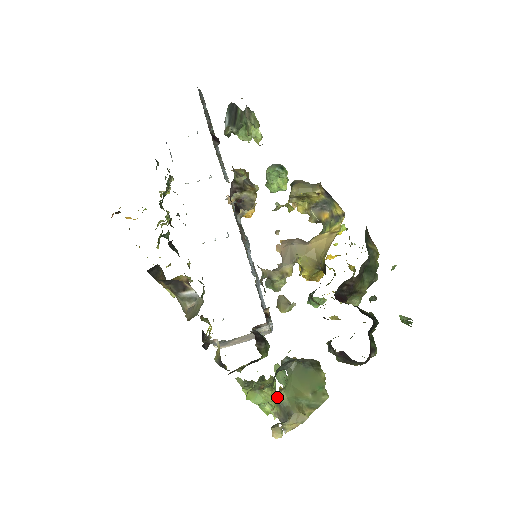
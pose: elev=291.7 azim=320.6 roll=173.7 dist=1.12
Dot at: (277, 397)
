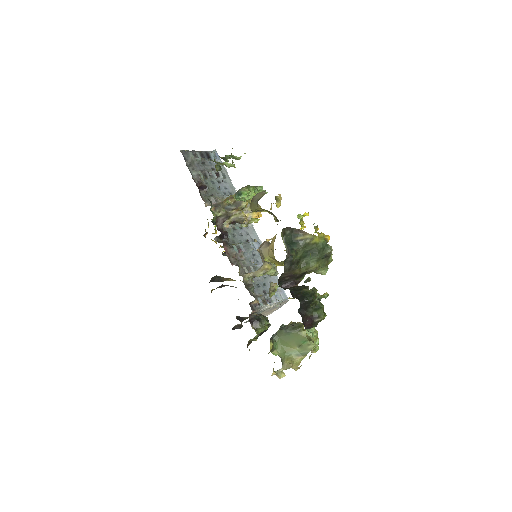
Dot at: occluded
